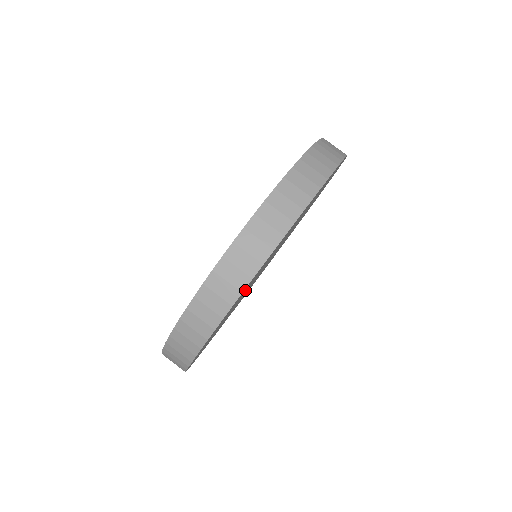
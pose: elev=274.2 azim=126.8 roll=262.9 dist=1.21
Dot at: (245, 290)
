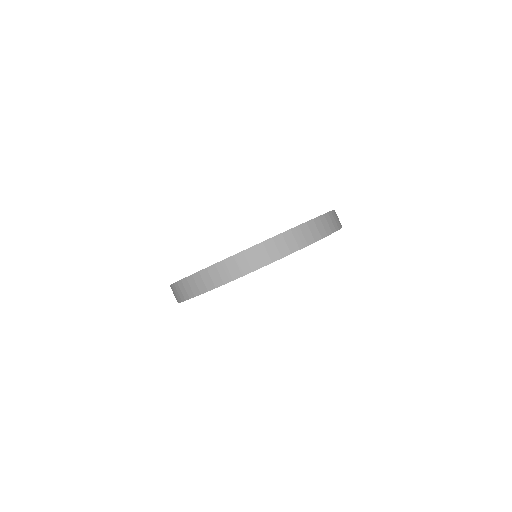
Dot at: occluded
